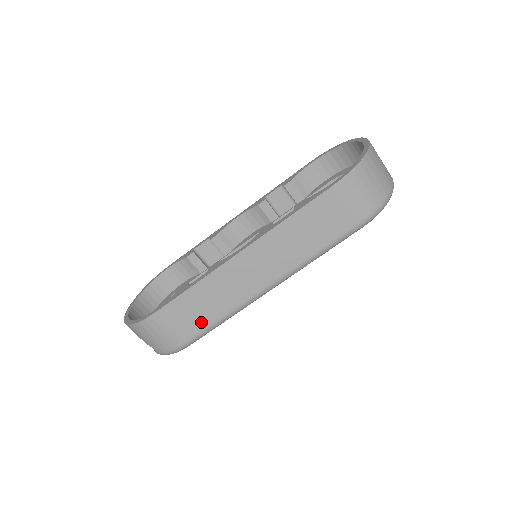
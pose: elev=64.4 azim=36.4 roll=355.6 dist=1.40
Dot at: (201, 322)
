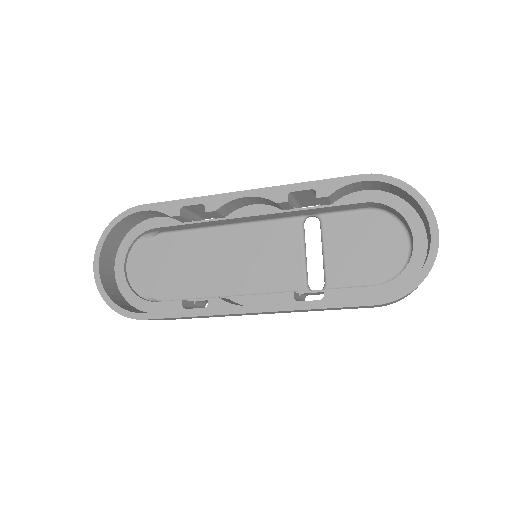
Dot at: (187, 318)
